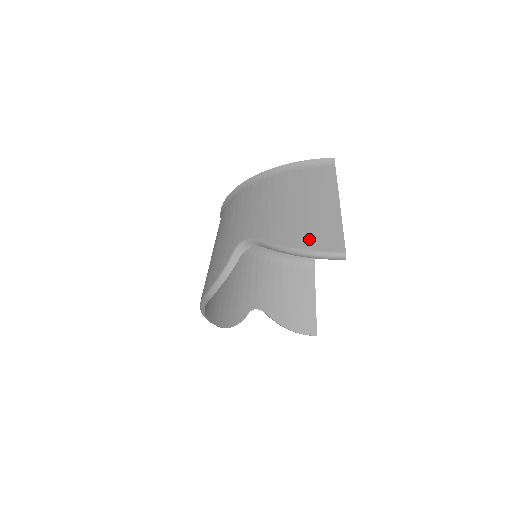
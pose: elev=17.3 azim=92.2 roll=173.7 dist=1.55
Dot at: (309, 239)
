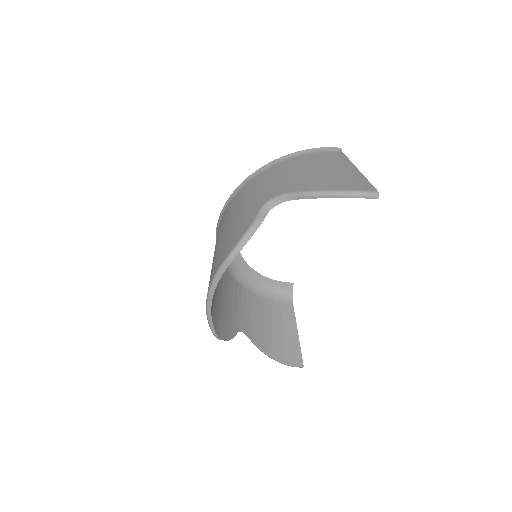
Dot at: (341, 184)
